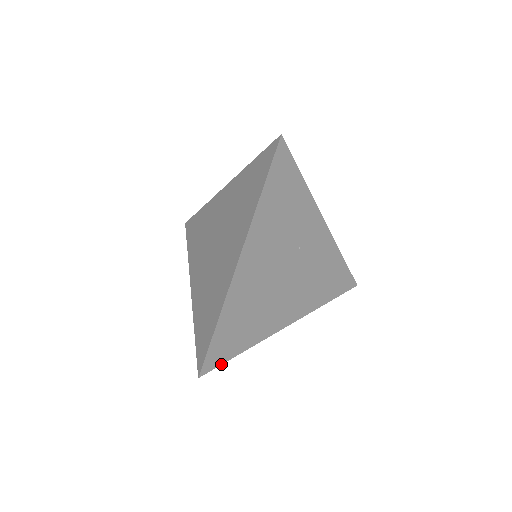
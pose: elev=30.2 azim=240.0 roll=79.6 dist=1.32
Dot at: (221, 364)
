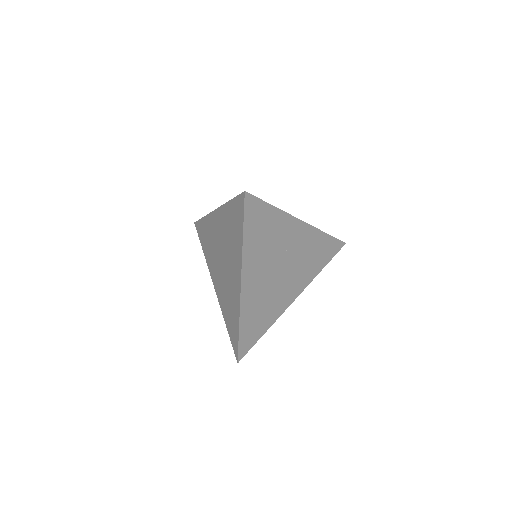
Dot at: occluded
